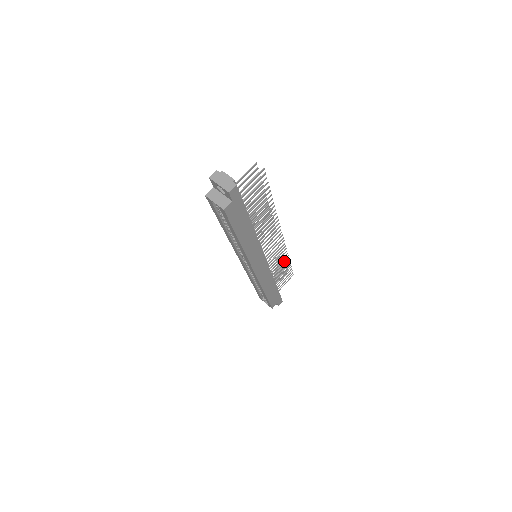
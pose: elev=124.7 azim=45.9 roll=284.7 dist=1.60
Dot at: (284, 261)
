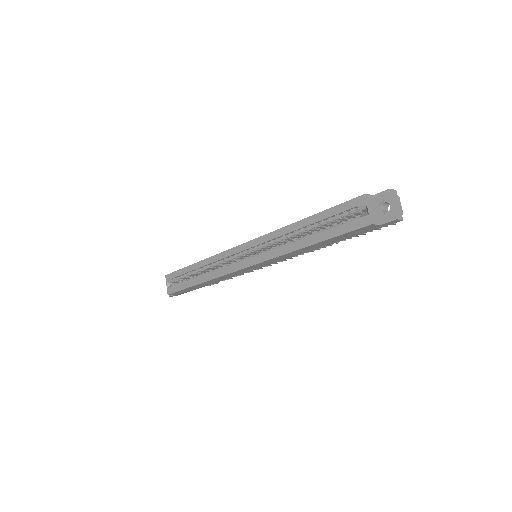
Dot at: occluded
